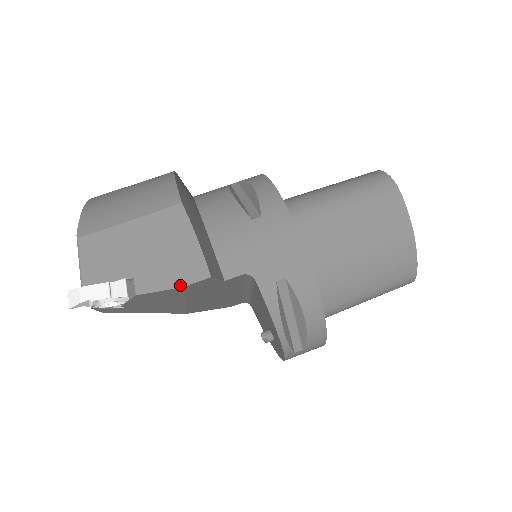
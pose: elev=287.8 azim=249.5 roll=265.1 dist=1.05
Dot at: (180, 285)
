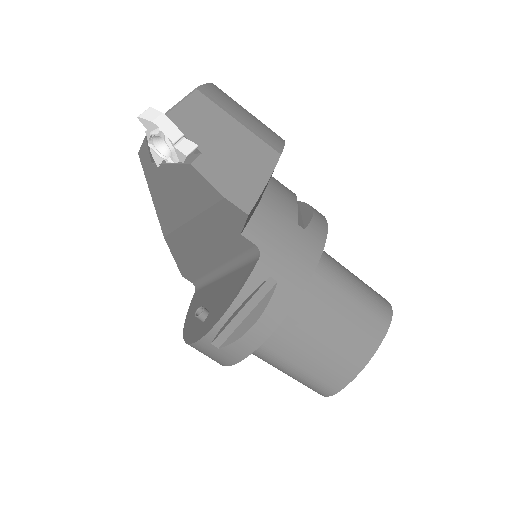
Dot at: (225, 194)
